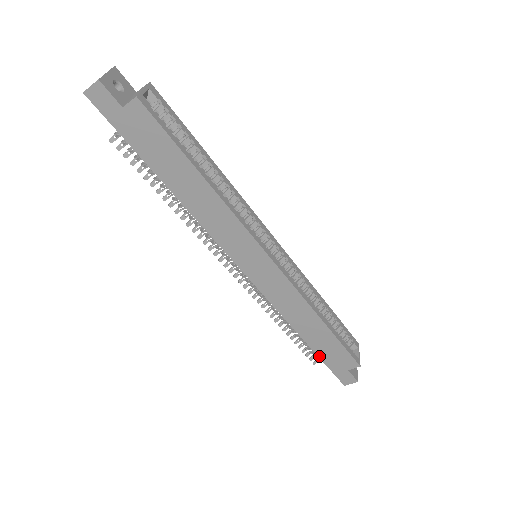
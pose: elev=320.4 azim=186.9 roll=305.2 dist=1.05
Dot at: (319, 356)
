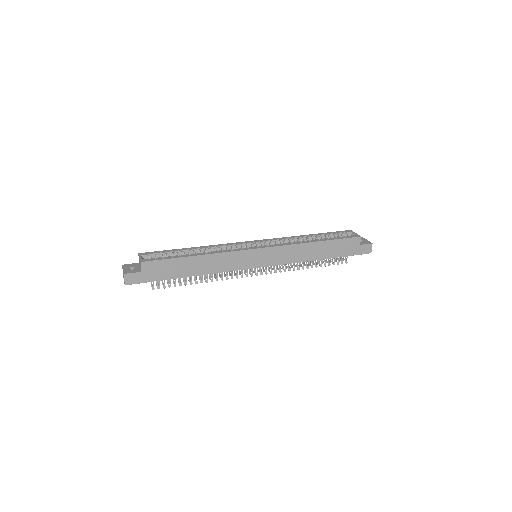
Dot at: occluded
